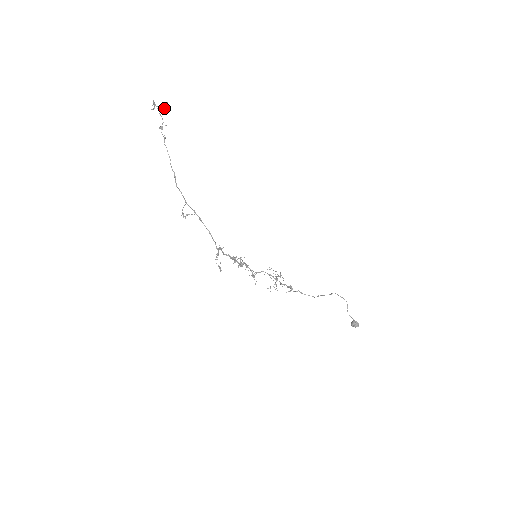
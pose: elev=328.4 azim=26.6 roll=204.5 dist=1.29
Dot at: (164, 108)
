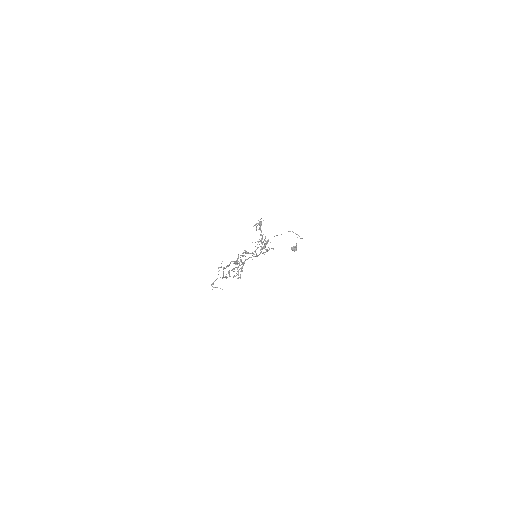
Dot at: (265, 249)
